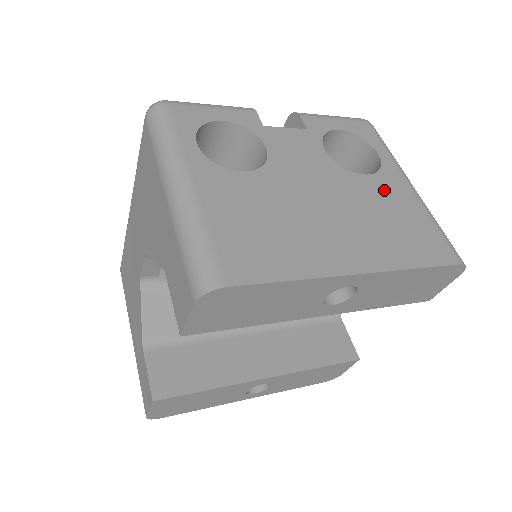
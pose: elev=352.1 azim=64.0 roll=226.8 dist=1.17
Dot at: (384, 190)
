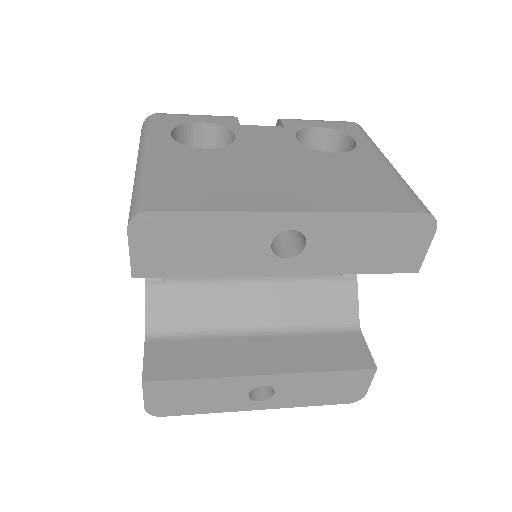
Dot at: (351, 162)
